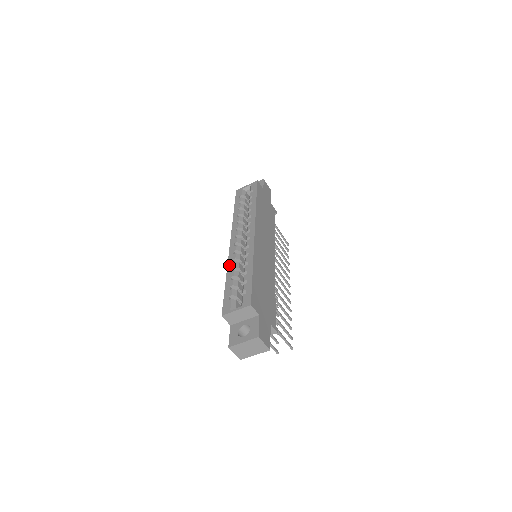
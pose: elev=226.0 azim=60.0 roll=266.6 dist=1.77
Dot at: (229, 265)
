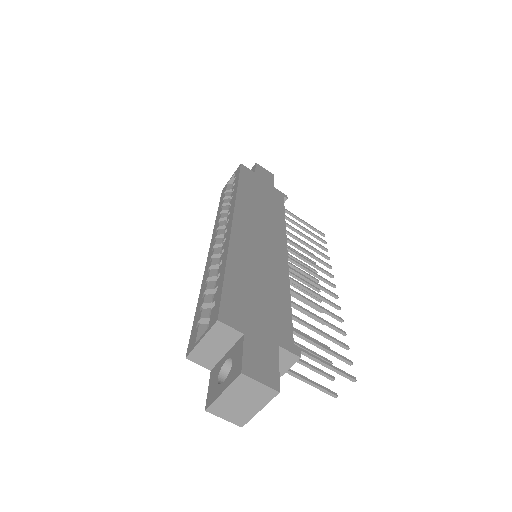
Dot at: (203, 278)
